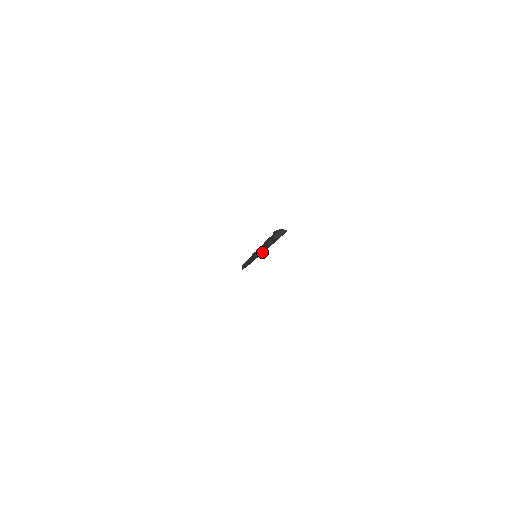
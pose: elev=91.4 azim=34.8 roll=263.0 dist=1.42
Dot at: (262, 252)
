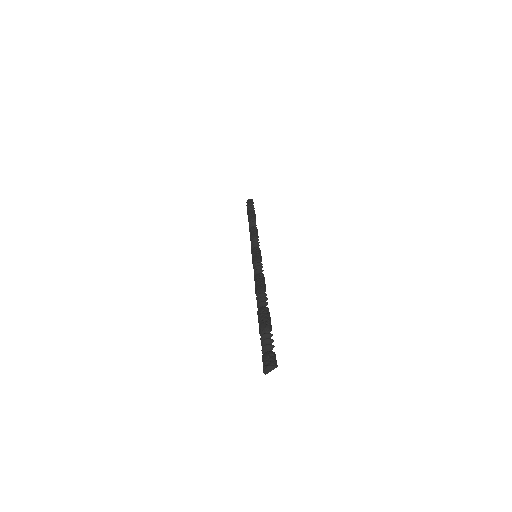
Dot at: occluded
